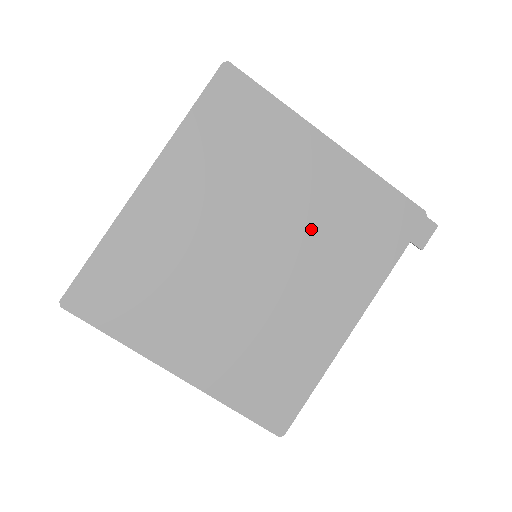
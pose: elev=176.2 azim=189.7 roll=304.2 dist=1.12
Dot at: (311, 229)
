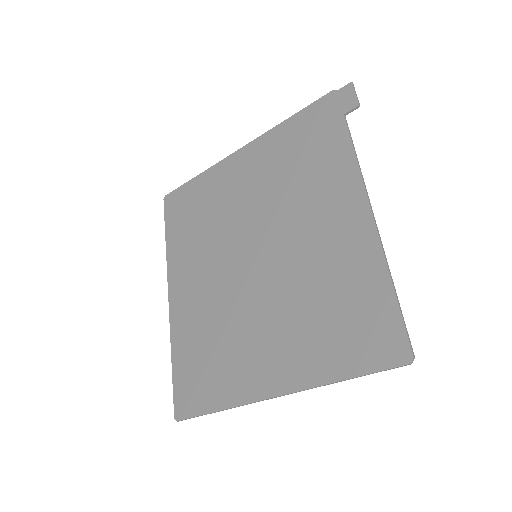
Dot at: (272, 199)
